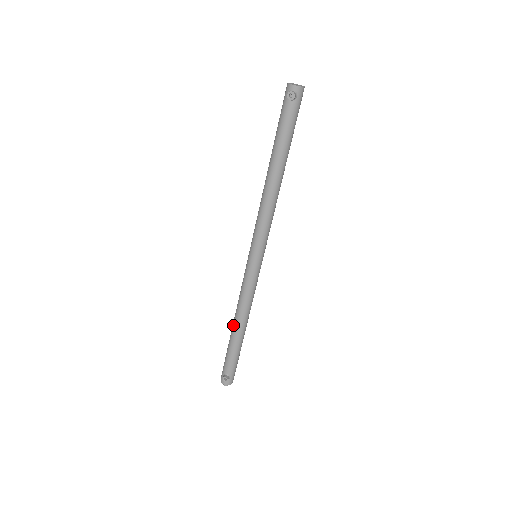
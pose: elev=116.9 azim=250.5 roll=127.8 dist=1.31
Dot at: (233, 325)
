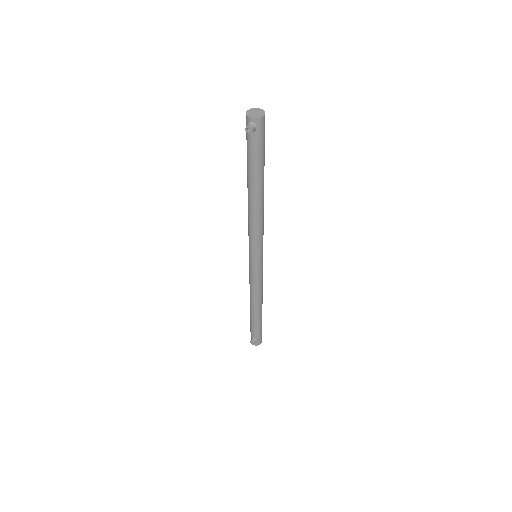
Dot at: (250, 305)
